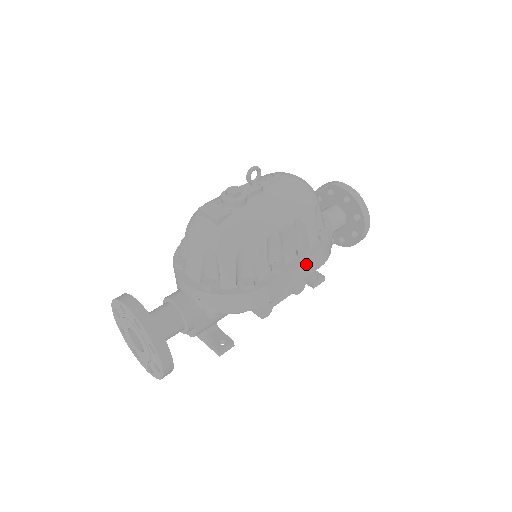
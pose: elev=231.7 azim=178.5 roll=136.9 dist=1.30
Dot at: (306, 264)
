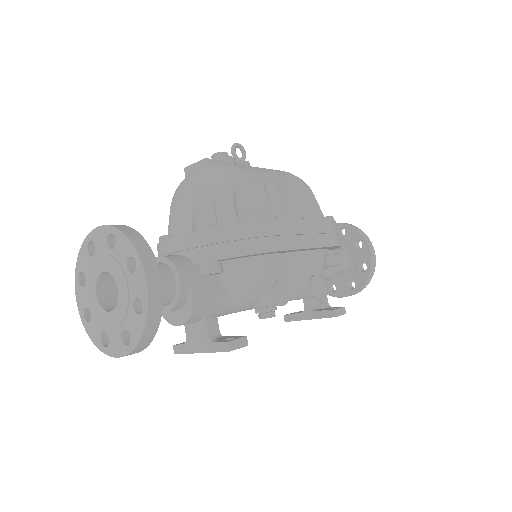
Dot at: (315, 228)
